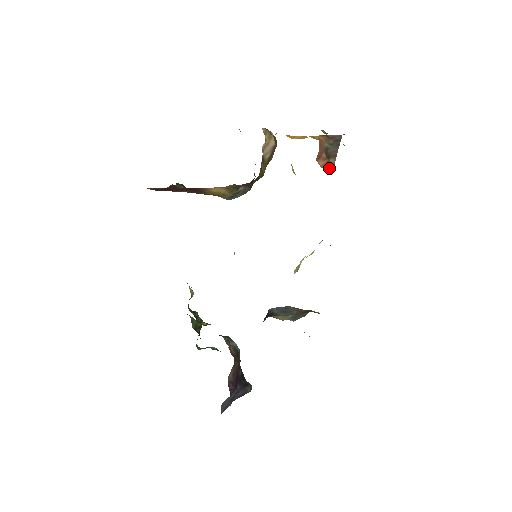
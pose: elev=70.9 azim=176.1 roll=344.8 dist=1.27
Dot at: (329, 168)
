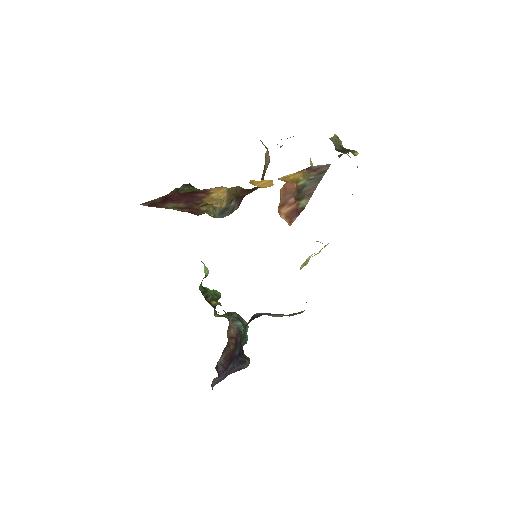
Dot at: (294, 215)
